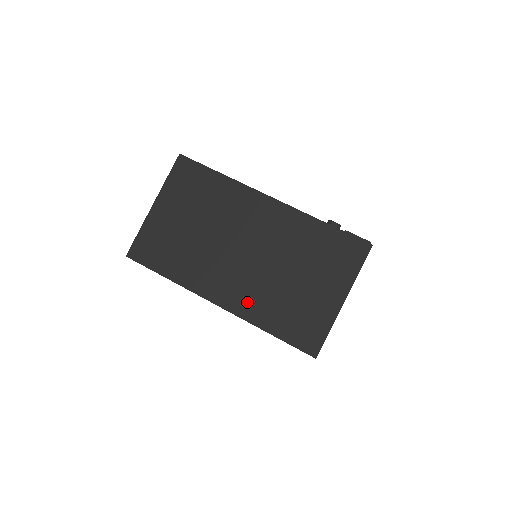
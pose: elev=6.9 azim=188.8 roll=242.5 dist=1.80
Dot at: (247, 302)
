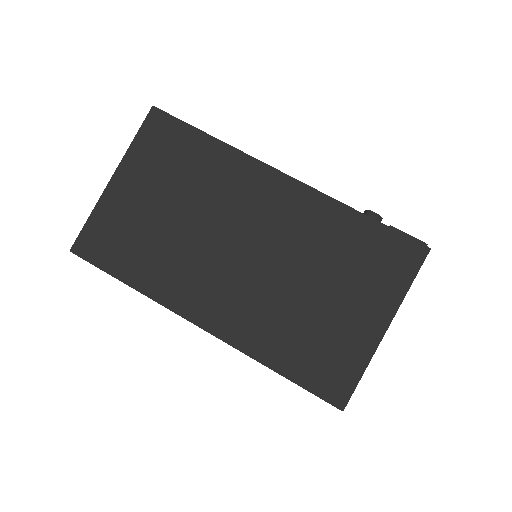
Dot at: (244, 325)
